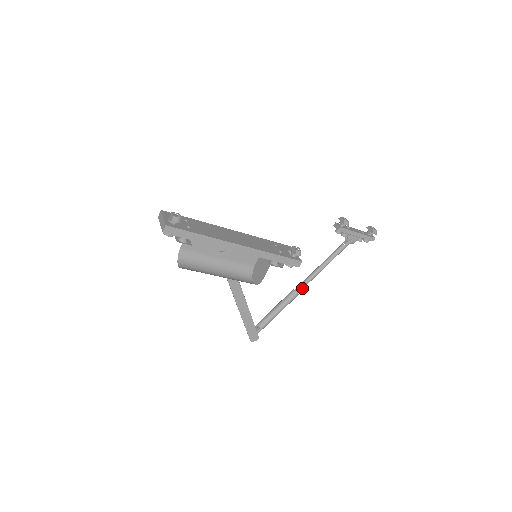
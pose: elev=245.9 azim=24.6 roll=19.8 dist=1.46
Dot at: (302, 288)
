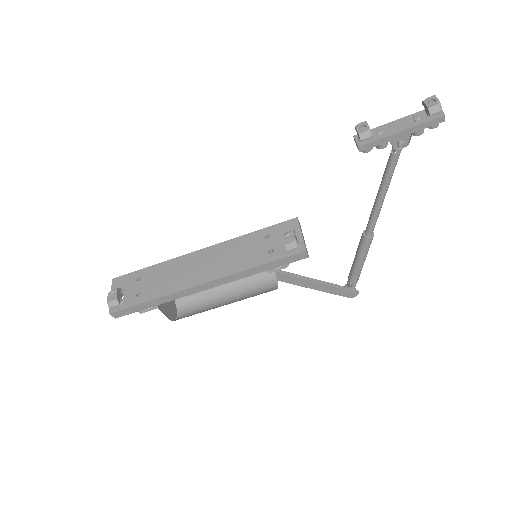
Dot at: (372, 228)
